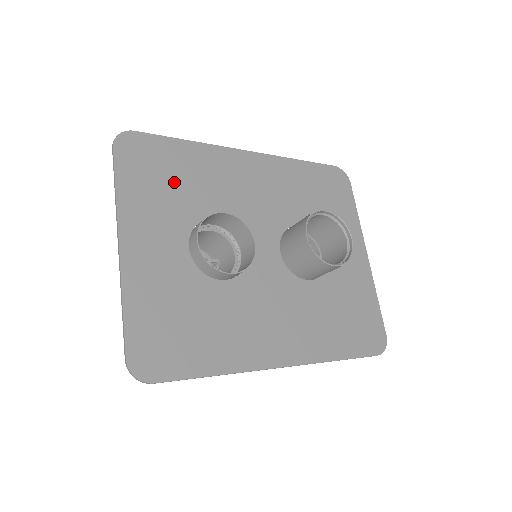
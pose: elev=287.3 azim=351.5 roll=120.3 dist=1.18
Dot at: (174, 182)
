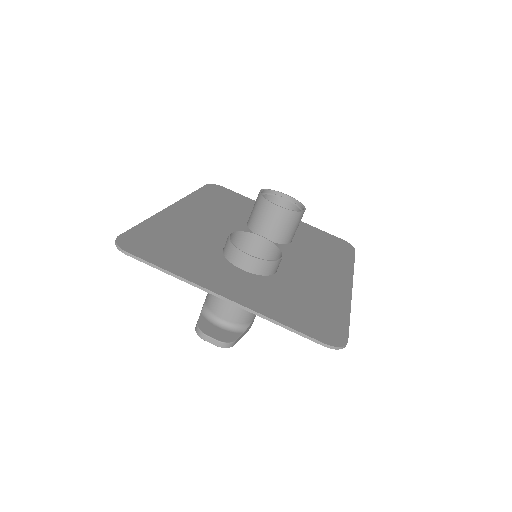
Dot at: (180, 246)
